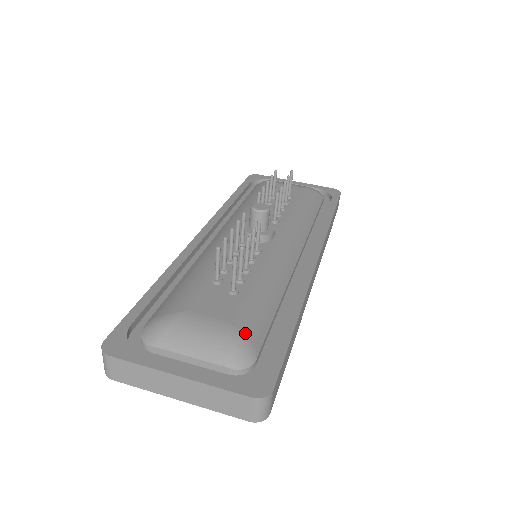
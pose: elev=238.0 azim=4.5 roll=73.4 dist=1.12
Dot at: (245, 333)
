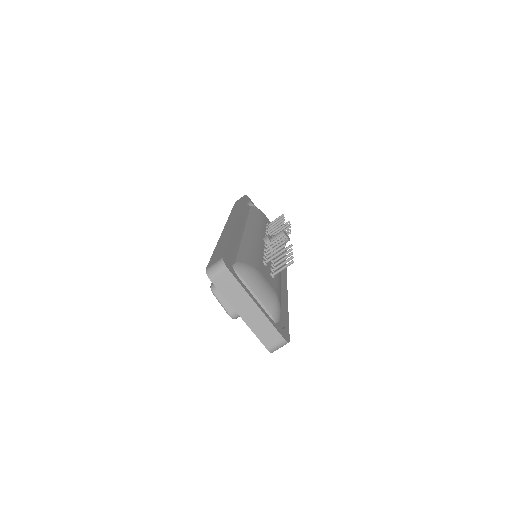
Dot at: (280, 303)
